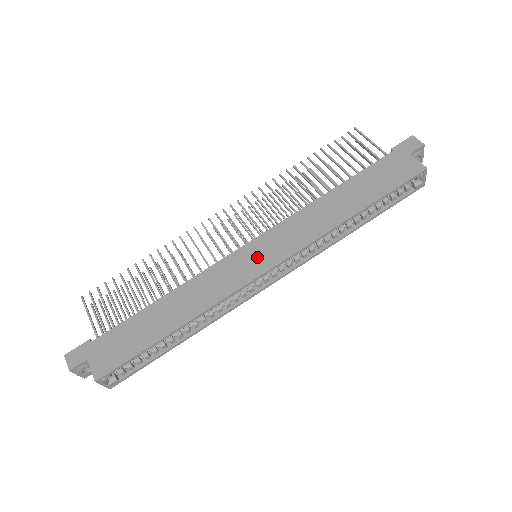
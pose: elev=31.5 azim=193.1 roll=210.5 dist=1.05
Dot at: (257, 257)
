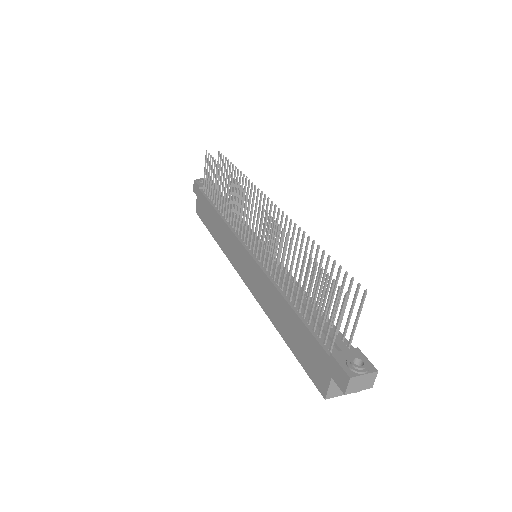
Dot at: (243, 265)
